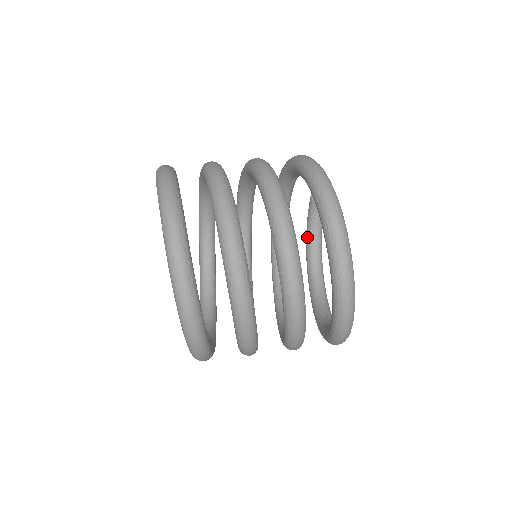
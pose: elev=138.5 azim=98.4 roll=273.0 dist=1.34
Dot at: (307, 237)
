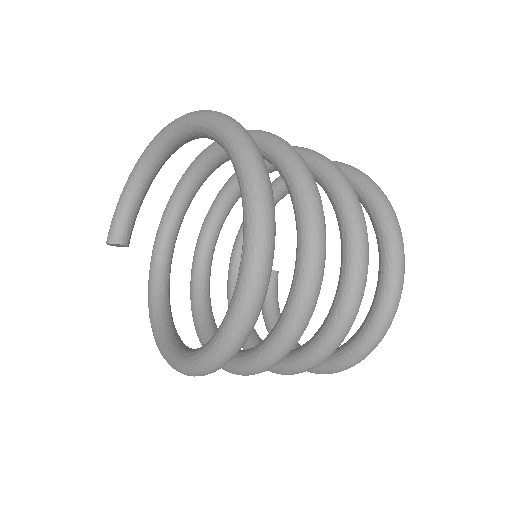
Dot at: (266, 313)
